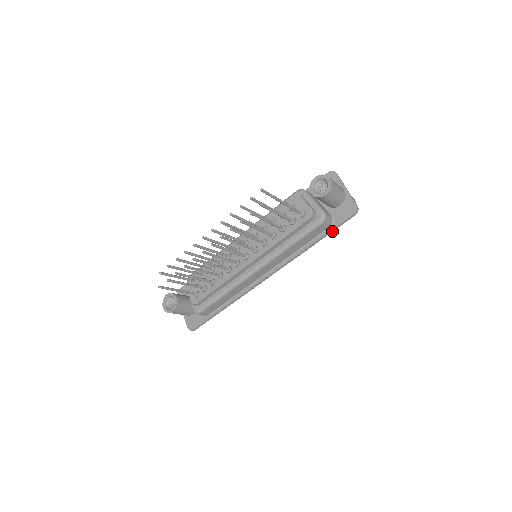
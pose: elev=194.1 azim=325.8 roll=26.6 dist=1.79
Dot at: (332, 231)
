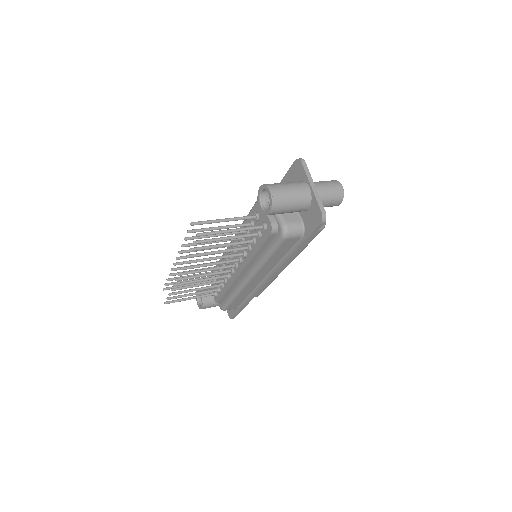
Dot at: (307, 240)
